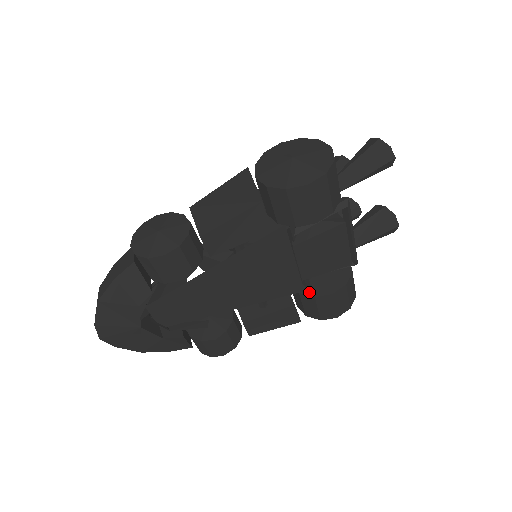
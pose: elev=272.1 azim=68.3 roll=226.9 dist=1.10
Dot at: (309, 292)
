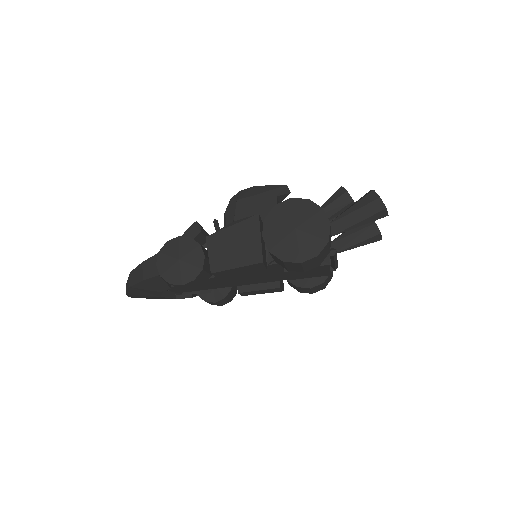
Dot at: (293, 281)
